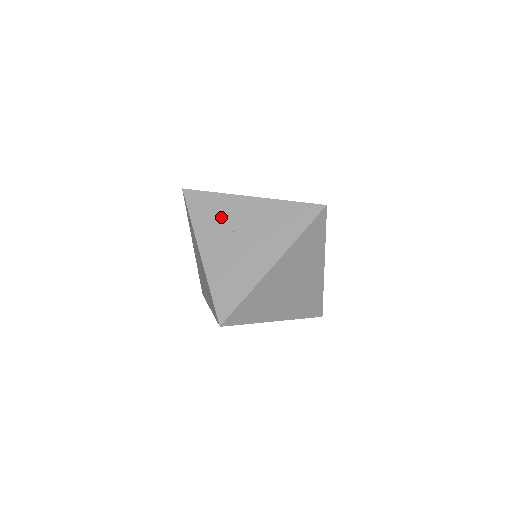
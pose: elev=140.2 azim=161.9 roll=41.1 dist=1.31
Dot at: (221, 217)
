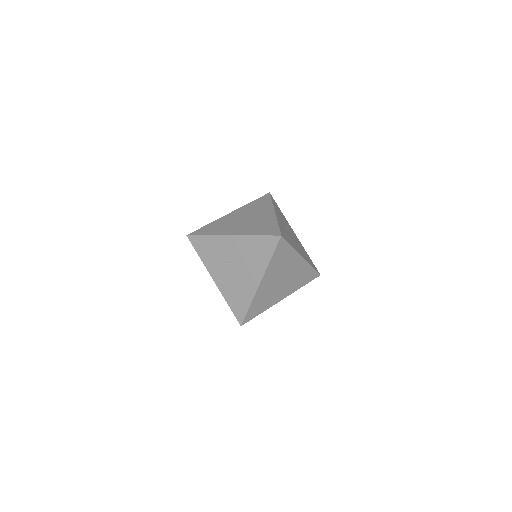
Dot at: (217, 253)
